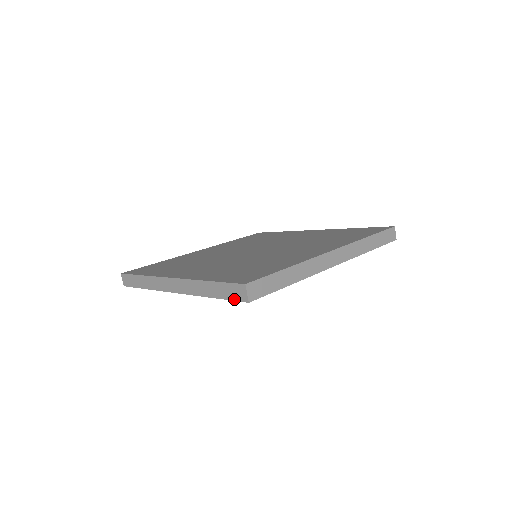
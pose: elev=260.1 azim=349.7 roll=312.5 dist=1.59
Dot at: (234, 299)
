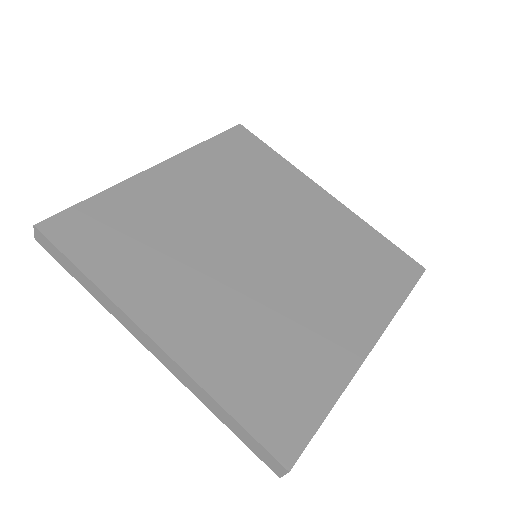
Dot at: (258, 456)
